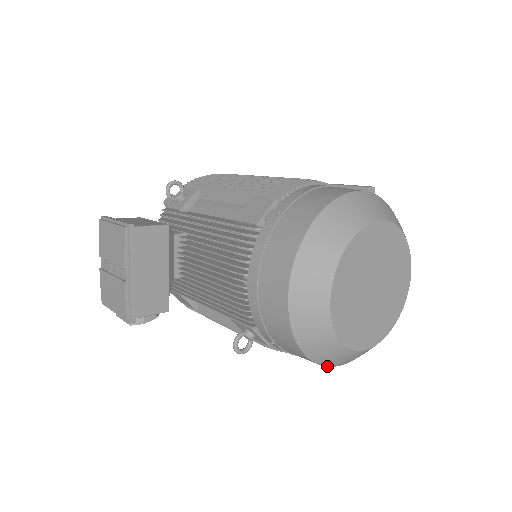
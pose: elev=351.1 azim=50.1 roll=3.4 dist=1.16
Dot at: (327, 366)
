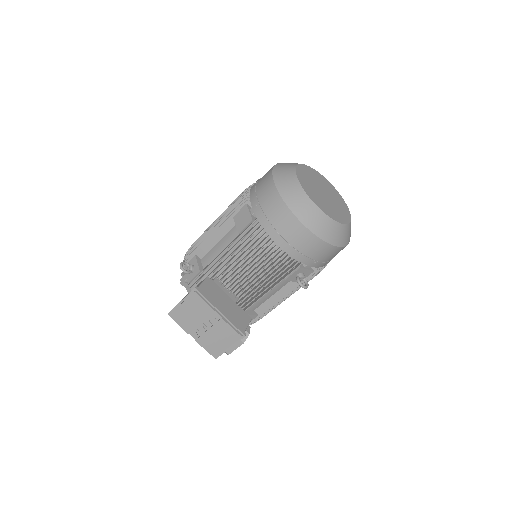
Dot at: (345, 246)
